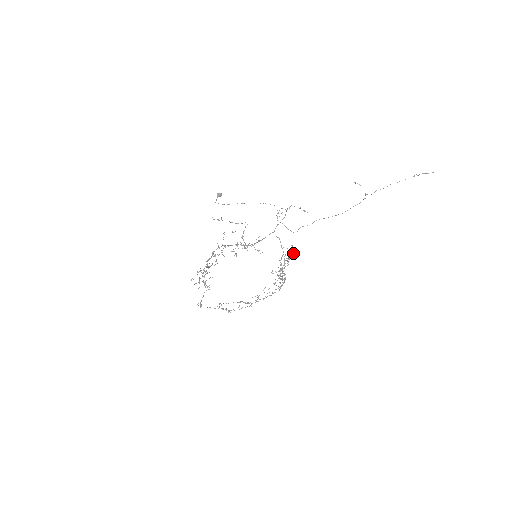
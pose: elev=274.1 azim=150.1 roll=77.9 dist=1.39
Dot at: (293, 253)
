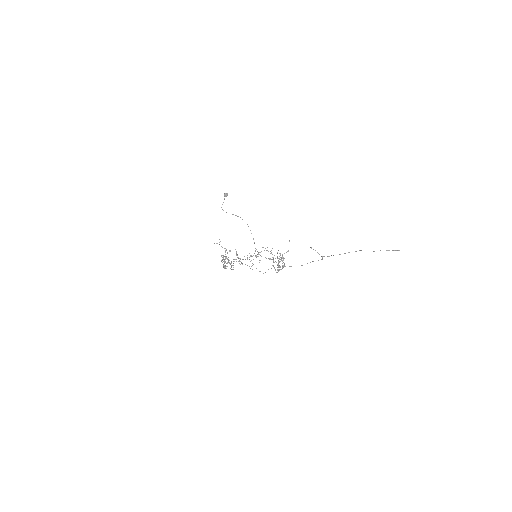
Dot at: occluded
